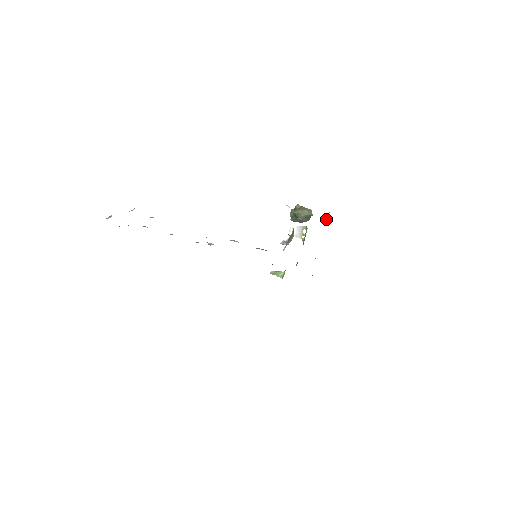
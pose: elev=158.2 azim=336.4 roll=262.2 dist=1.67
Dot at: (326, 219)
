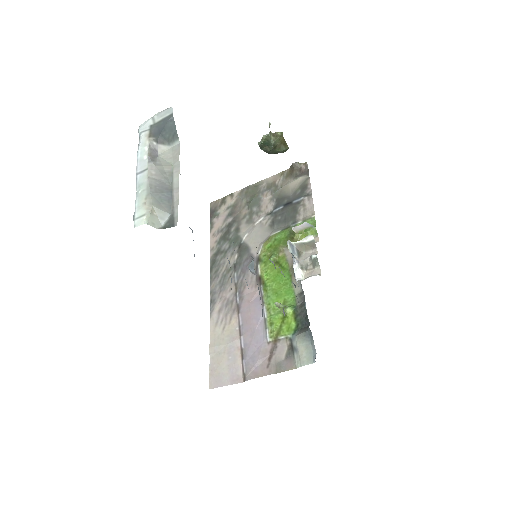
Dot at: (293, 167)
